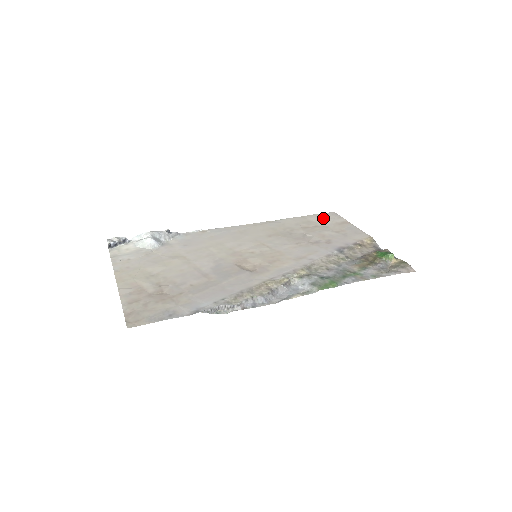
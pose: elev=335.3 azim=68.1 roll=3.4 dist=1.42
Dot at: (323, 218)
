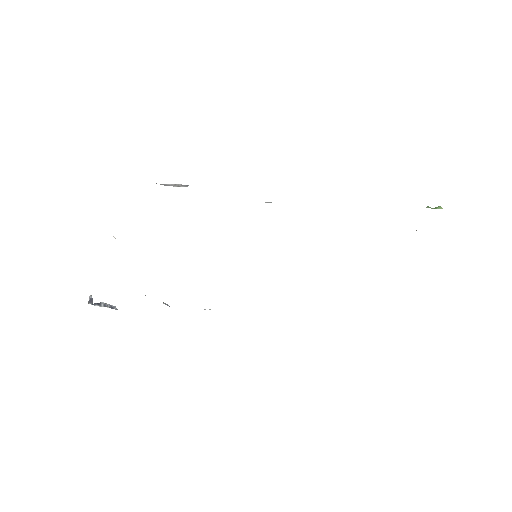
Dot at: occluded
